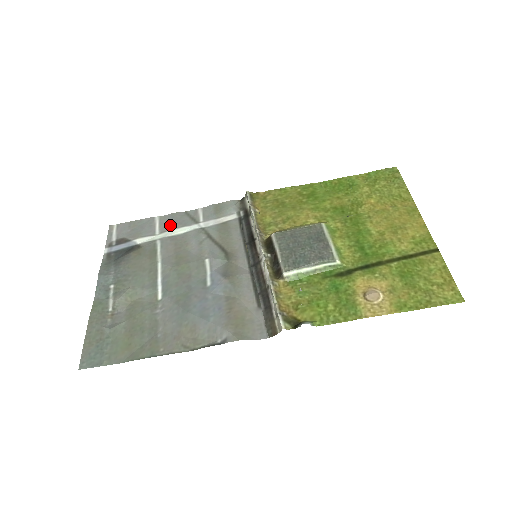
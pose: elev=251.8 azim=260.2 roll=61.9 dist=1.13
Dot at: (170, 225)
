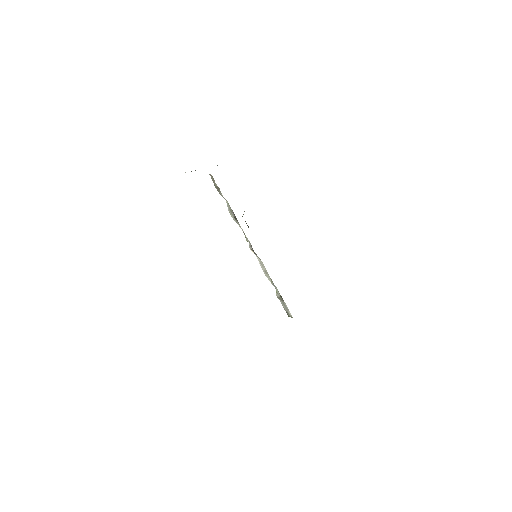
Dot at: occluded
